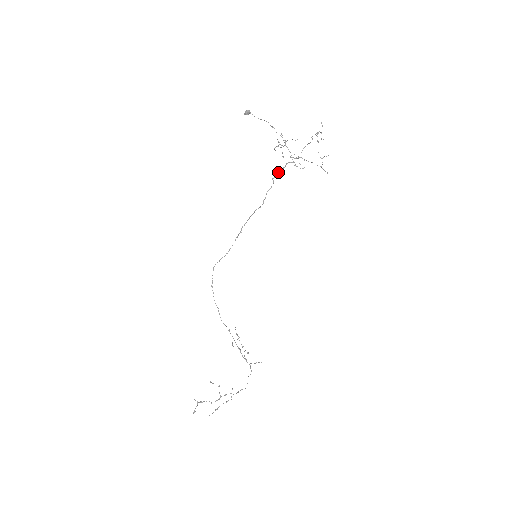
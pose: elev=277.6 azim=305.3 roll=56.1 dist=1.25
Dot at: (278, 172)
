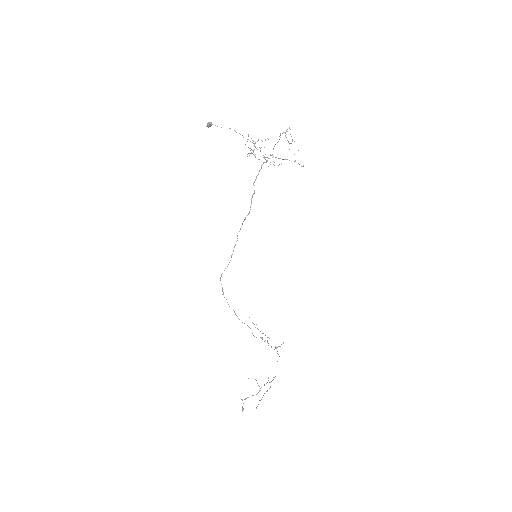
Dot at: (256, 176)
